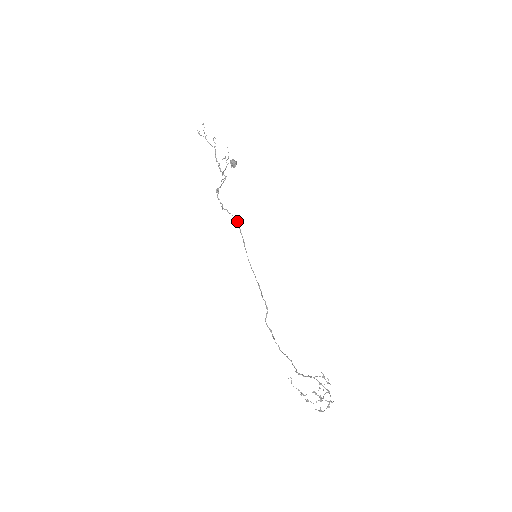
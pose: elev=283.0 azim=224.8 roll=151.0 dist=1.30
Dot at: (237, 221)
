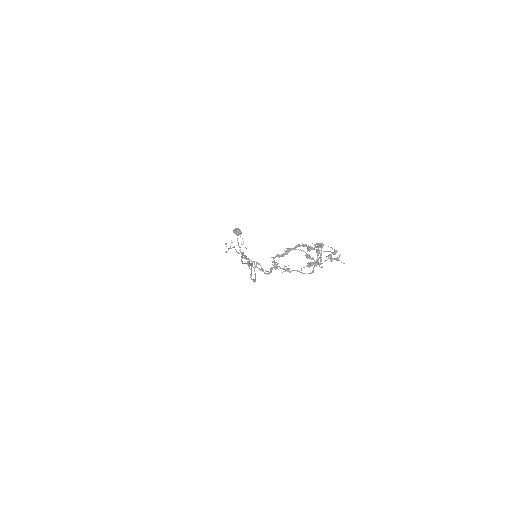
Dot at: occluded
